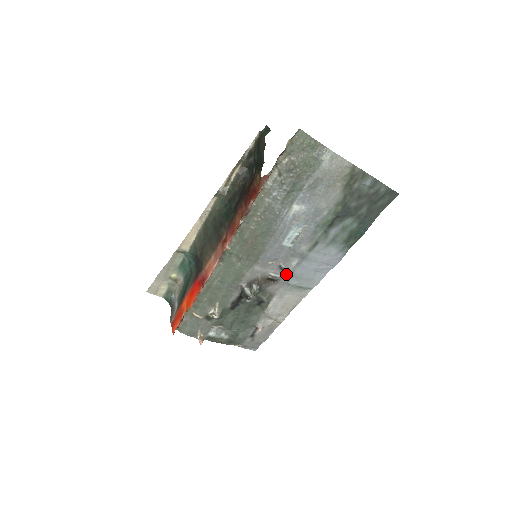
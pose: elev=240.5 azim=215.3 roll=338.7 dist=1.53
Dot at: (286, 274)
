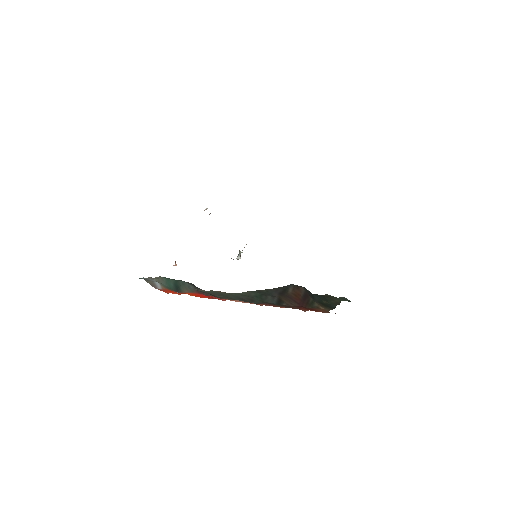
Dot at: occluded
